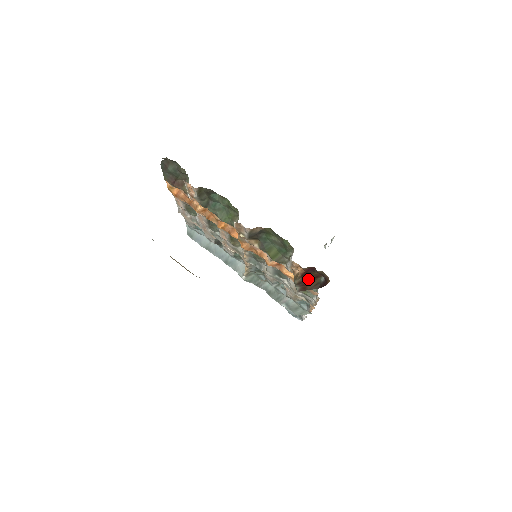
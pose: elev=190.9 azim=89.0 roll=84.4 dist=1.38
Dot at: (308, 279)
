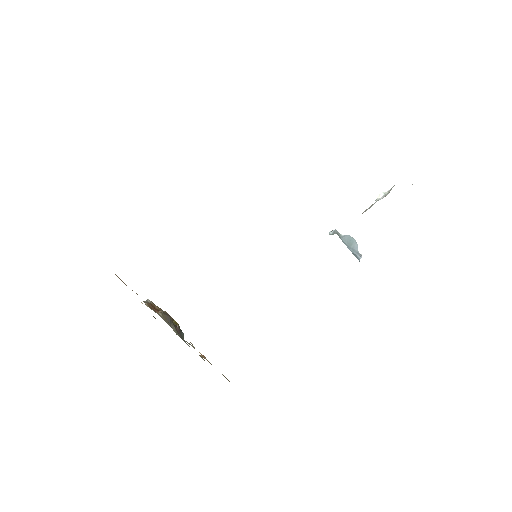
Dot at: occluded
